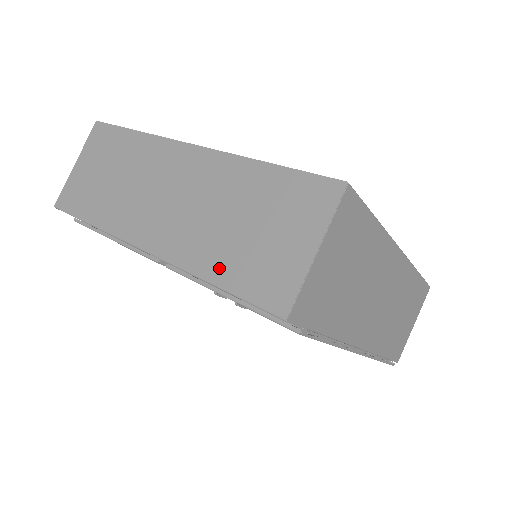
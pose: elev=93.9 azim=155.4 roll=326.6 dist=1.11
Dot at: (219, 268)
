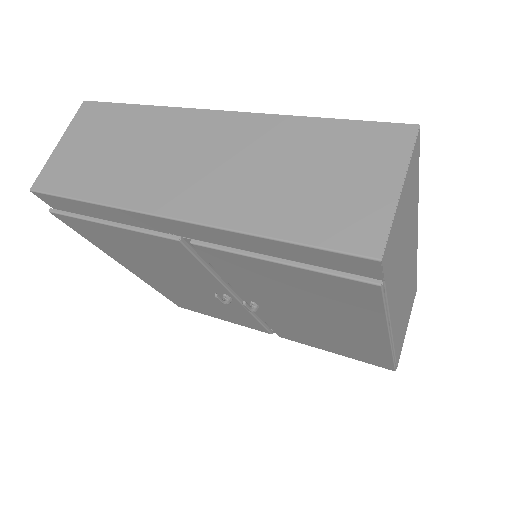
Dot at: (281, 221)
